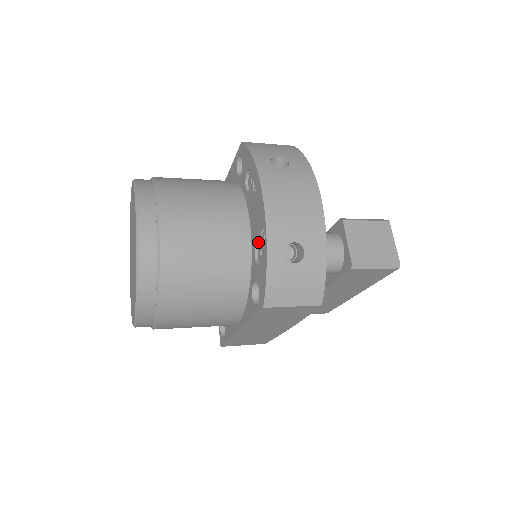
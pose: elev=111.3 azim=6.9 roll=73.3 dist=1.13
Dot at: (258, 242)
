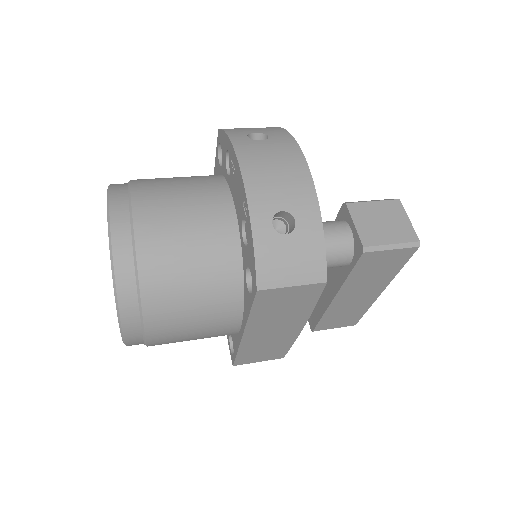
Dot at: (244, 222)
